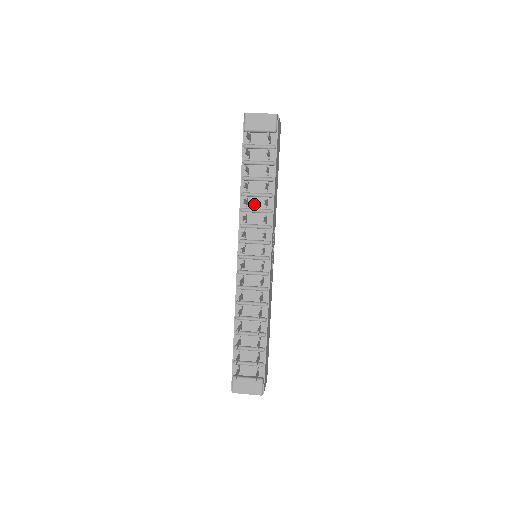
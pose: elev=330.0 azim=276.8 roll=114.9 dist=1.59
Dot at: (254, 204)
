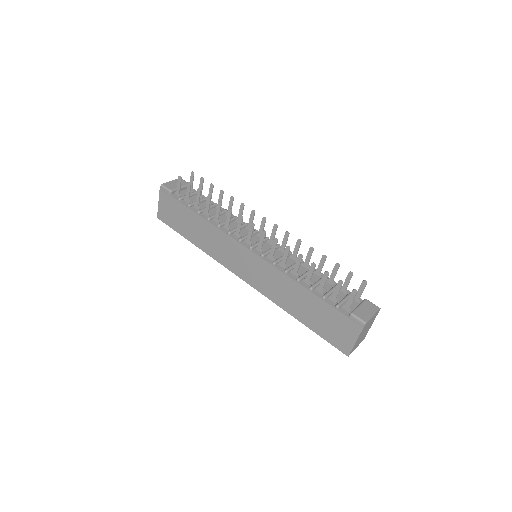
Dot at: (222, 220)
